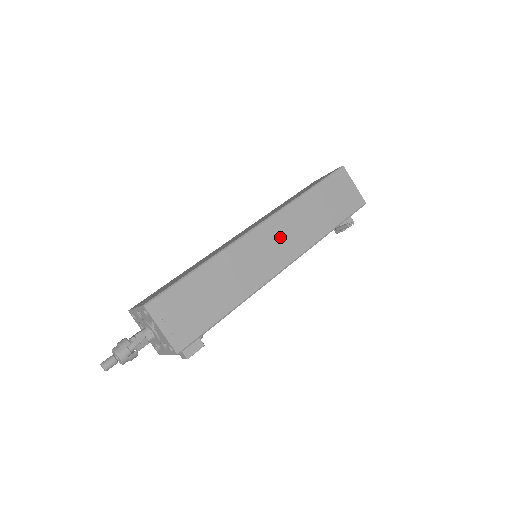
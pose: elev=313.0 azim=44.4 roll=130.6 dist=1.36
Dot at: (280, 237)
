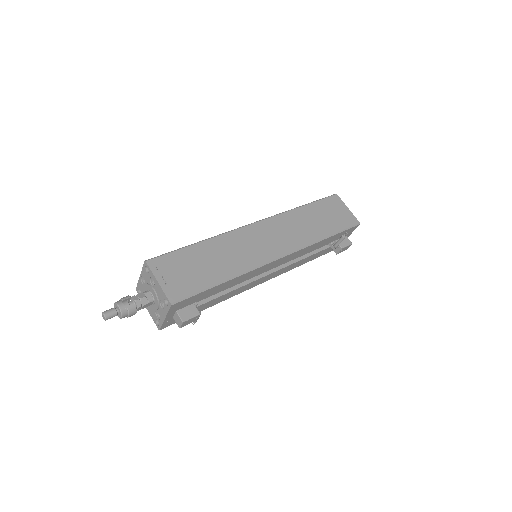
Dot at: (276, 234)
